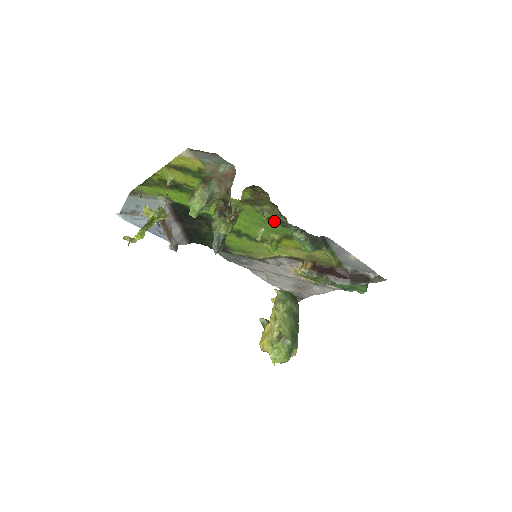
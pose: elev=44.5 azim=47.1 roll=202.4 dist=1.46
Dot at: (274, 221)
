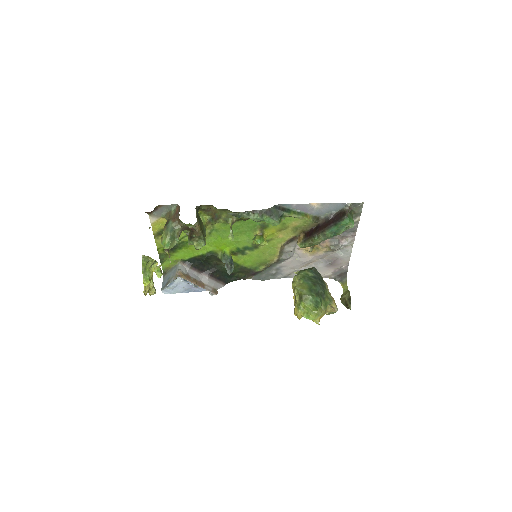
Dot at: (241, 222)
